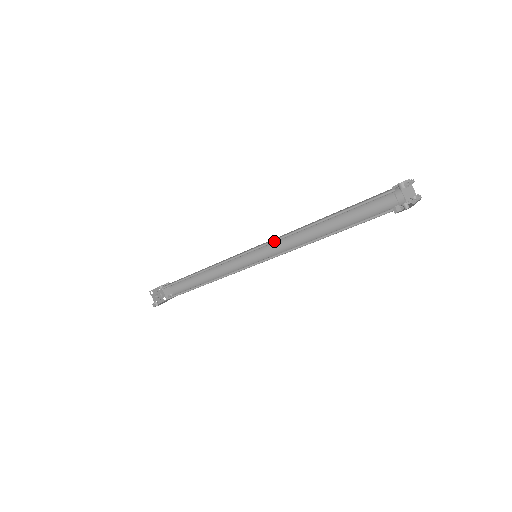
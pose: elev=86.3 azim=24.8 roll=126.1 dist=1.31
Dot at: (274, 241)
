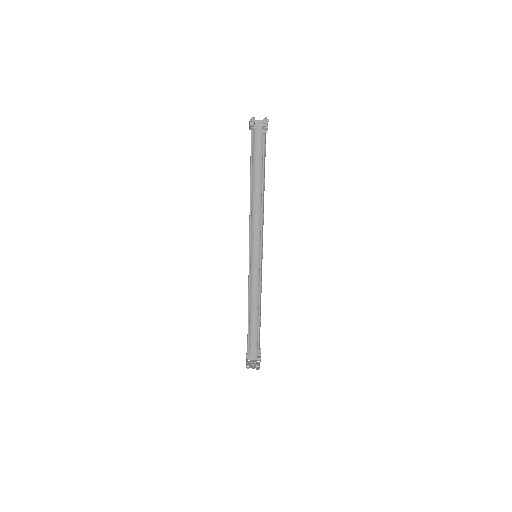
Dot at: (250, 233)
